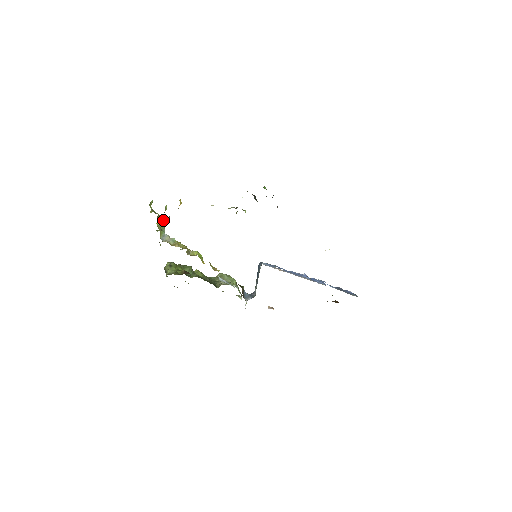
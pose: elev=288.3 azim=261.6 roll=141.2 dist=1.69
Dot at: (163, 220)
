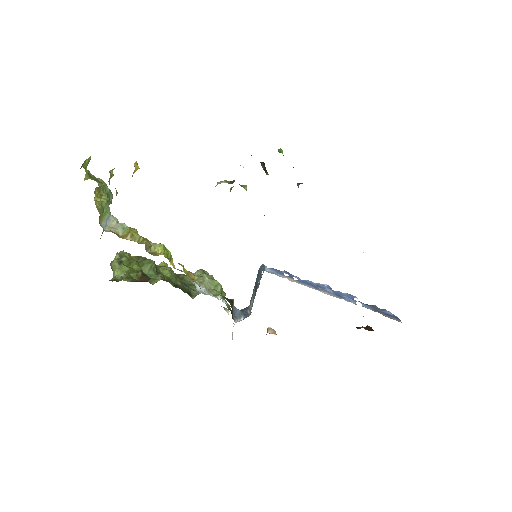
Dot at: (108, 191)
